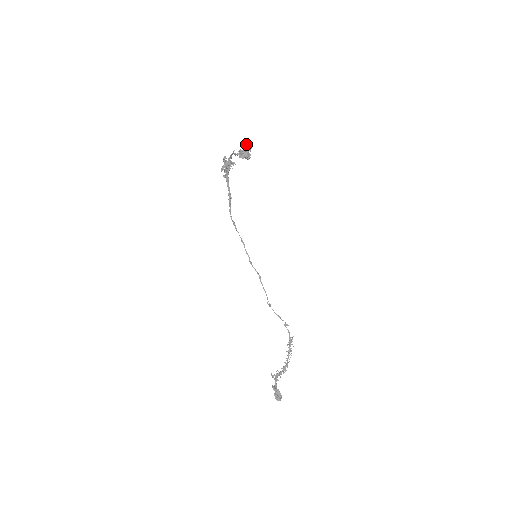
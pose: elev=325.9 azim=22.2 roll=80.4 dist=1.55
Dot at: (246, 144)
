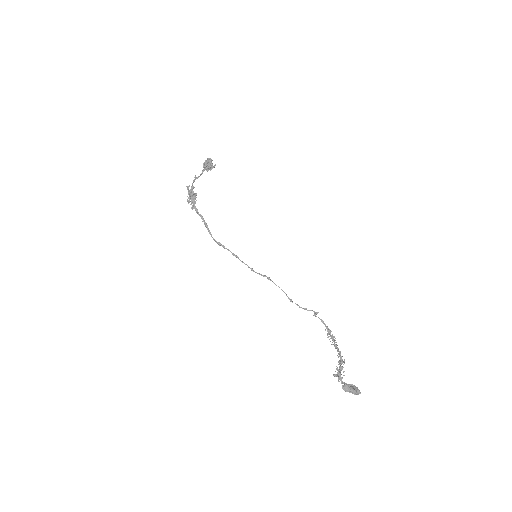
Dot at: (207, 158)
